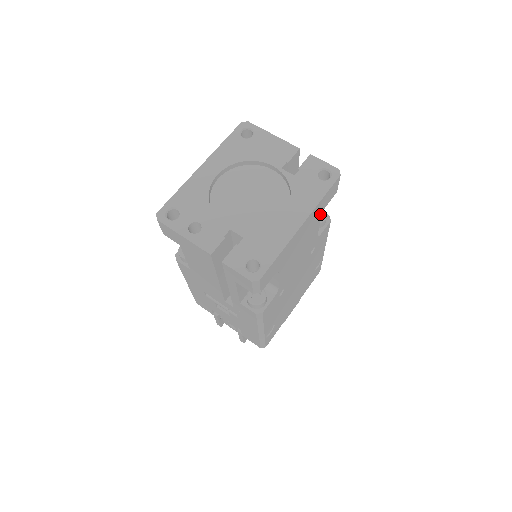
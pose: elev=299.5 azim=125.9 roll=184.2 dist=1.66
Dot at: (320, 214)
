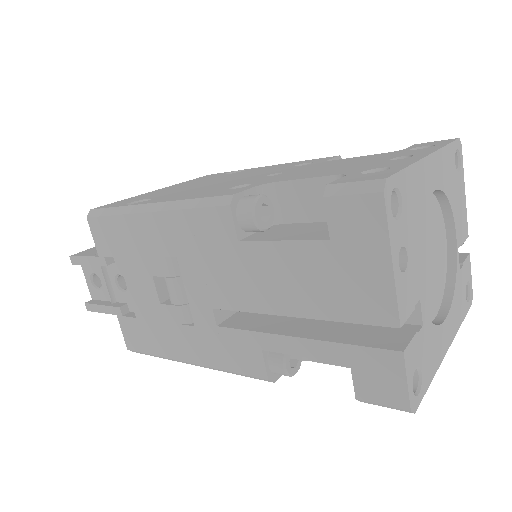
Dot at: occluded
